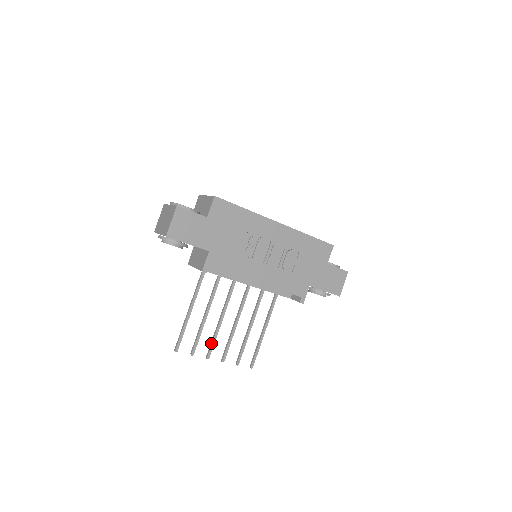
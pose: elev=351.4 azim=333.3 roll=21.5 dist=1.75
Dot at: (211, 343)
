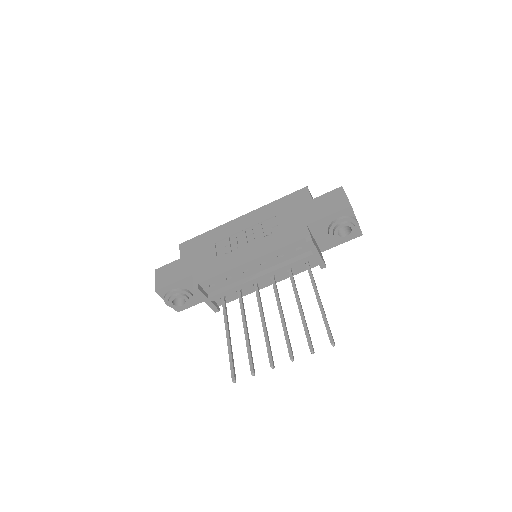
Dot at: (267, 352)
